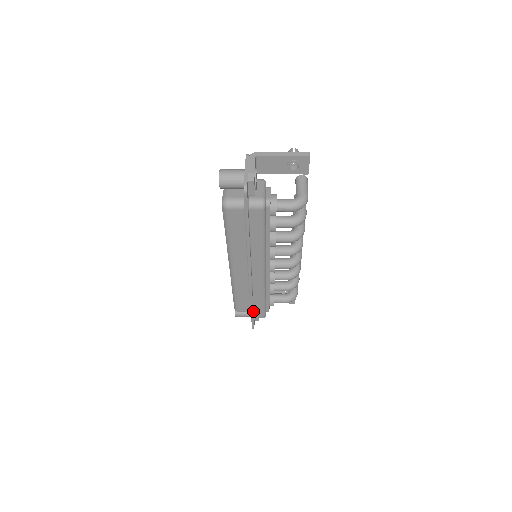
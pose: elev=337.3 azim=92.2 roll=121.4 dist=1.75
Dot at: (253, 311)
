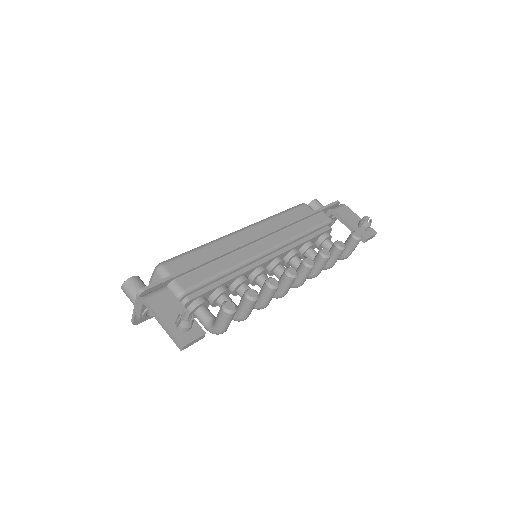
Dot at: occluded
